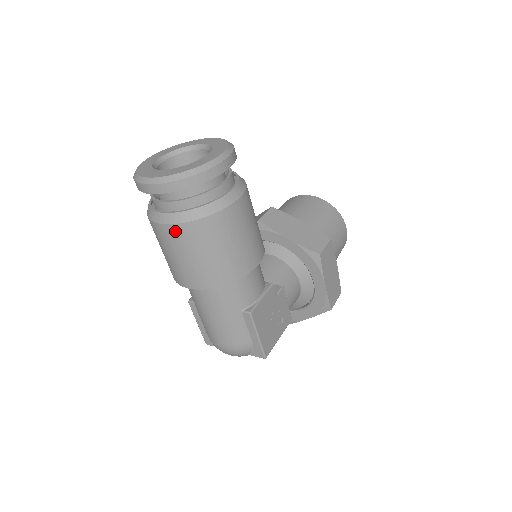
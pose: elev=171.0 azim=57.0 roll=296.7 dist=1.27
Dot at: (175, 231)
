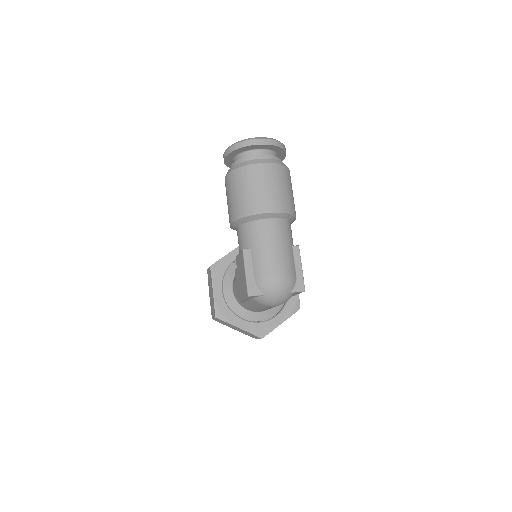
Dot at: (272, 168)
